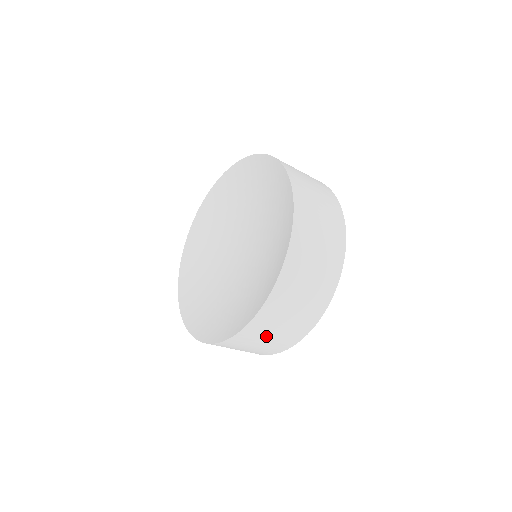
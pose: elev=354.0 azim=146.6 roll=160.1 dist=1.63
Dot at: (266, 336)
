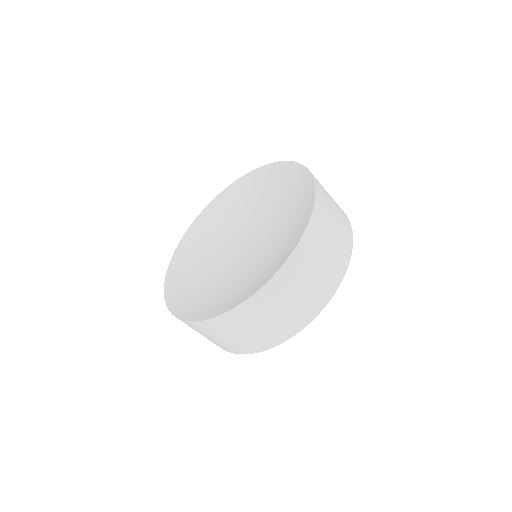
Dot at: occluded
